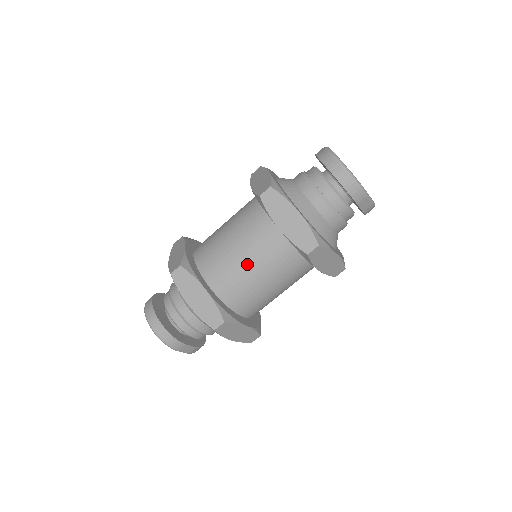
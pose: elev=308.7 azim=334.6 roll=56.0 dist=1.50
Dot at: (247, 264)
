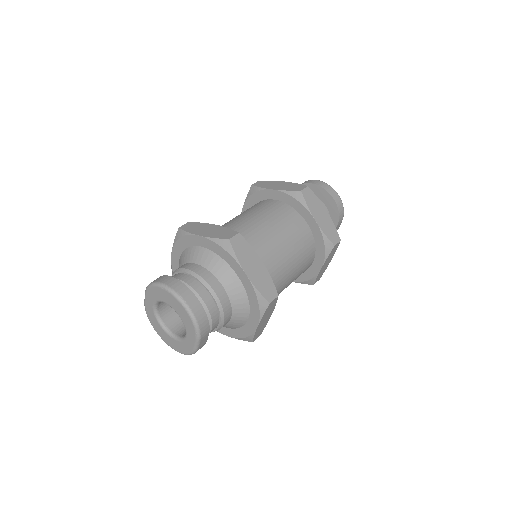
Dot at: (285, 248)
